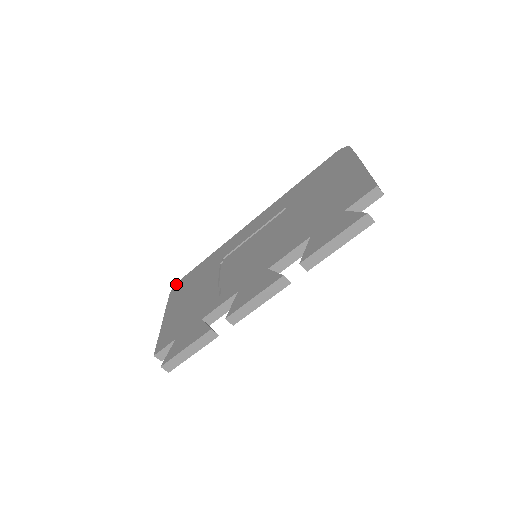
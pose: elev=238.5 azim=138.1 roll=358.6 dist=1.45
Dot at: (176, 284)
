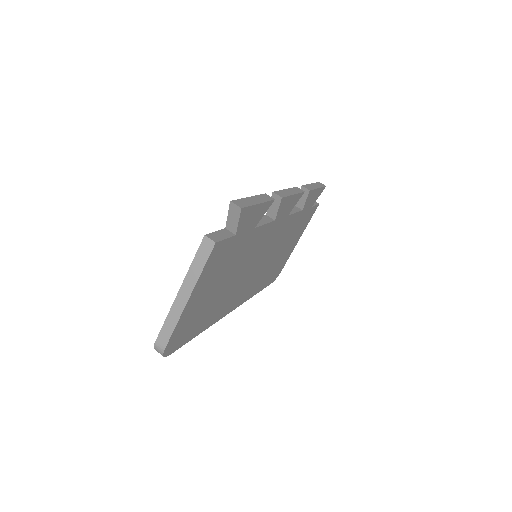
Dot at: occluded
